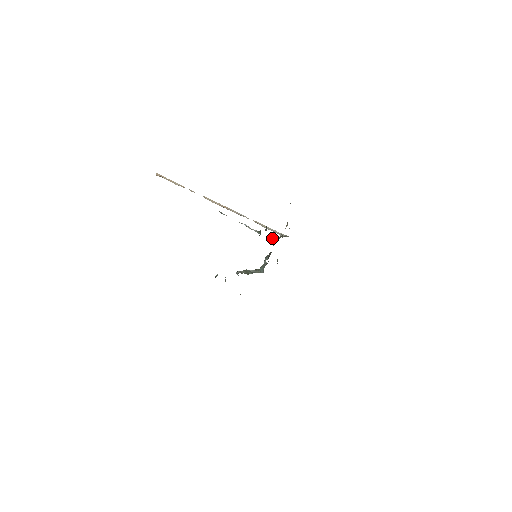
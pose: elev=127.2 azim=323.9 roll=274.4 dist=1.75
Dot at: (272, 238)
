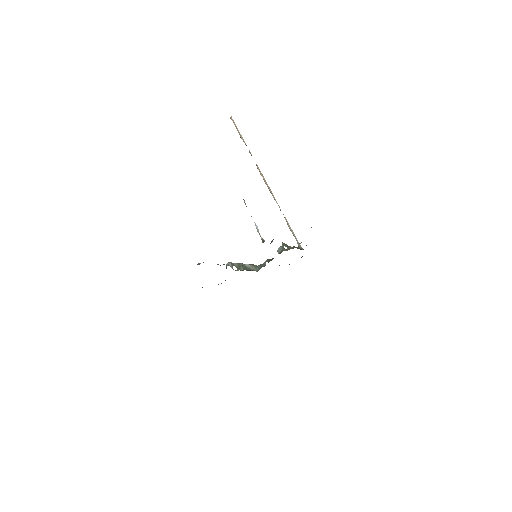
Dot at: (281, 246)
